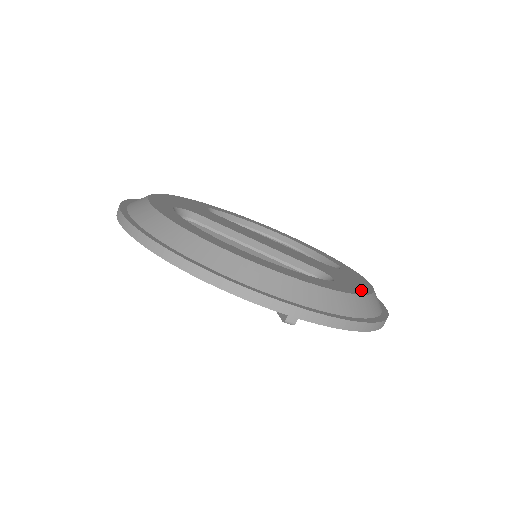
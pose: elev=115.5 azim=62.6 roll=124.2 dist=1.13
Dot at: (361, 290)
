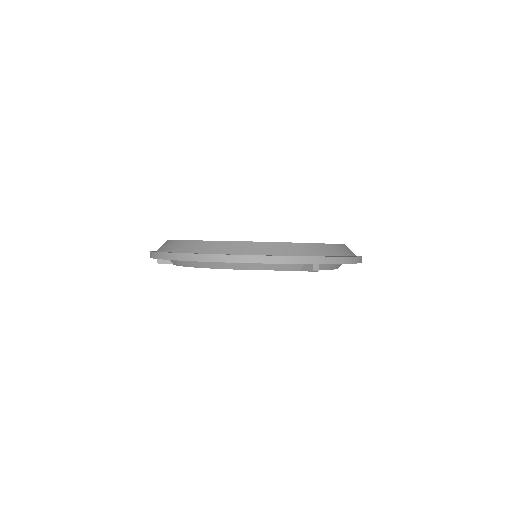
Dot at: occluded
